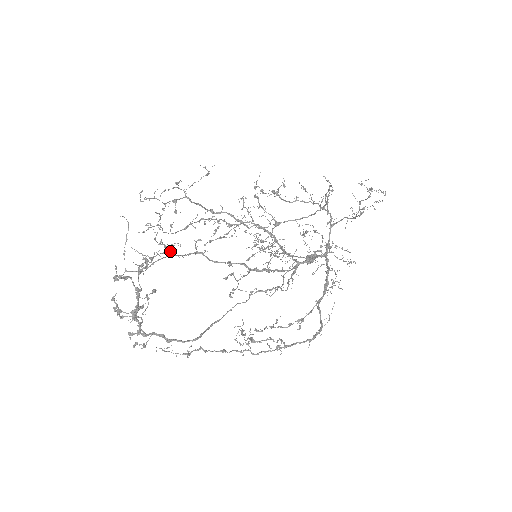
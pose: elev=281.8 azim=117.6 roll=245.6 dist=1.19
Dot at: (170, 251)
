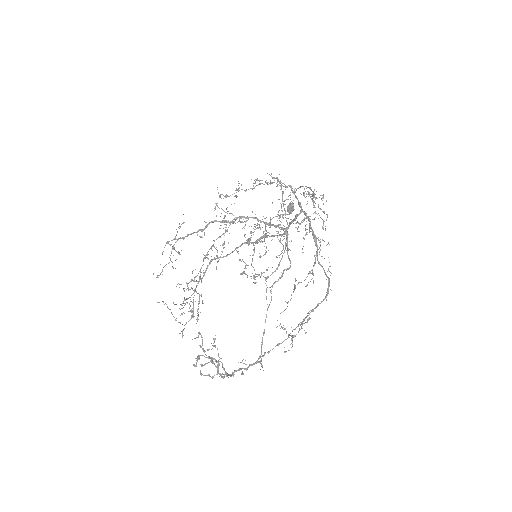
Dot at: (196, 281)
